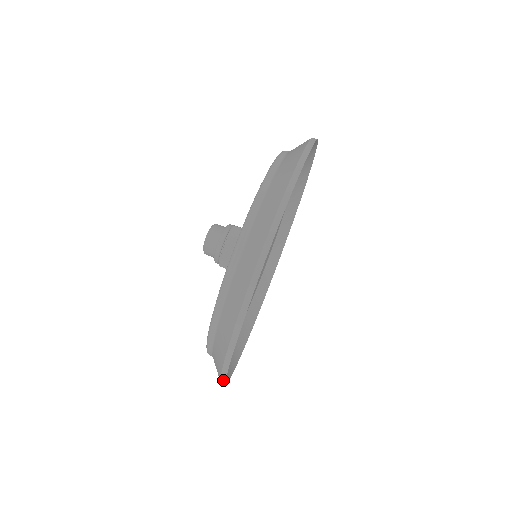
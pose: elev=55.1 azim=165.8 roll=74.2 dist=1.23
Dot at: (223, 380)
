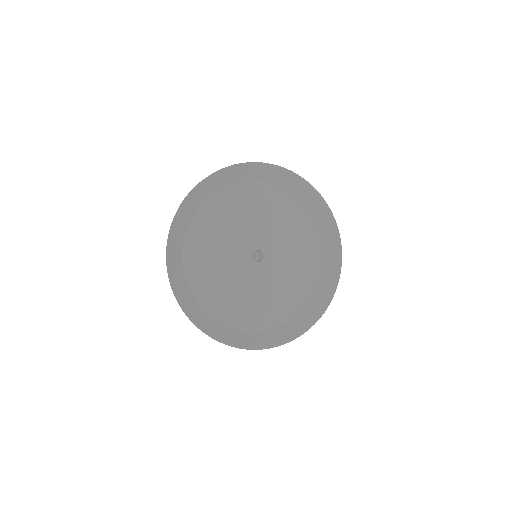
Dot at: (171, 226)
